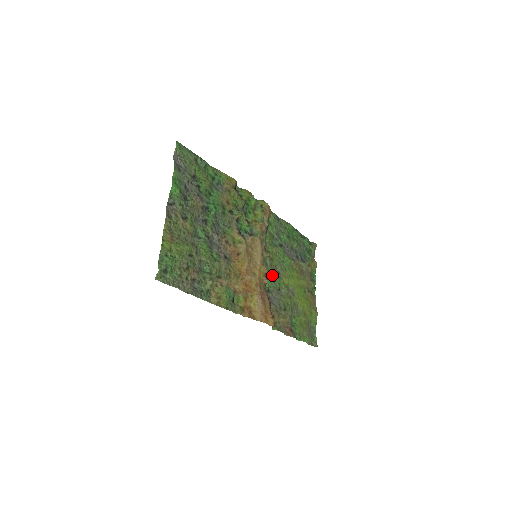
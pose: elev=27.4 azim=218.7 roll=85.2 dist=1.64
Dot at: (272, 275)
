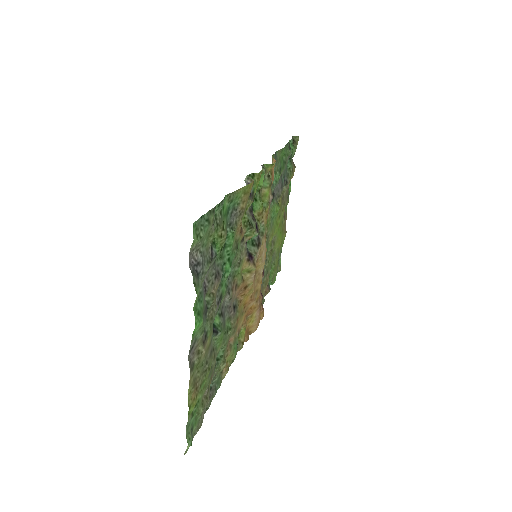
Dot at: occluded
